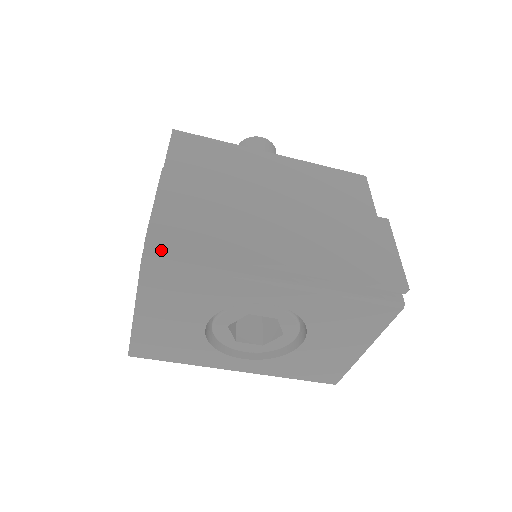
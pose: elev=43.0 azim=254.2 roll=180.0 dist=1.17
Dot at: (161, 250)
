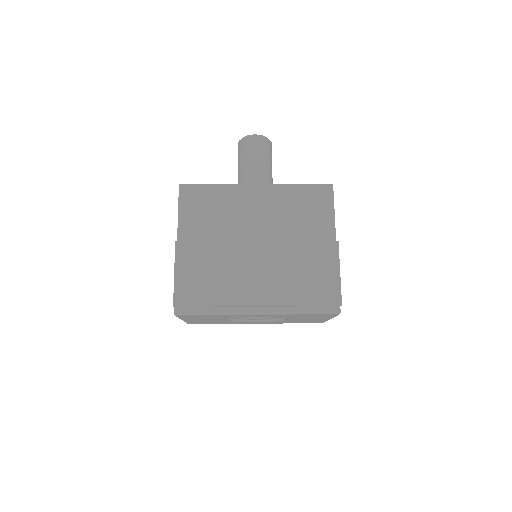
Dot at: occluded
